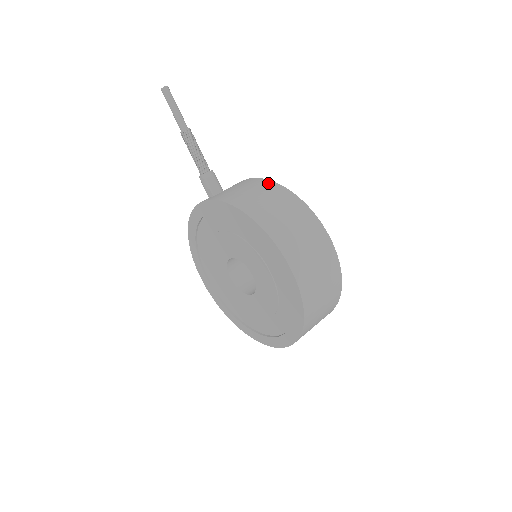
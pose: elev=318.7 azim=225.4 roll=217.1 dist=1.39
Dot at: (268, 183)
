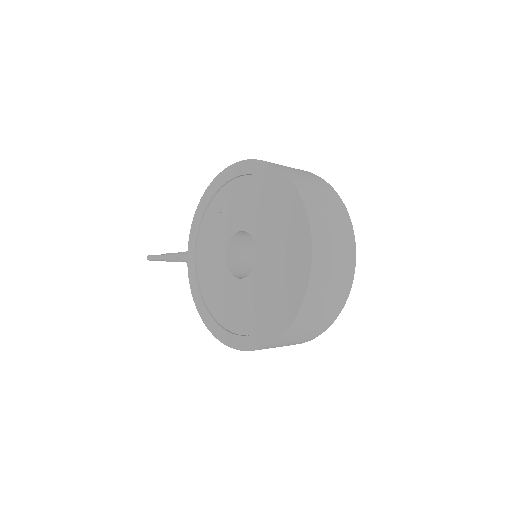
Dot at: occluded
